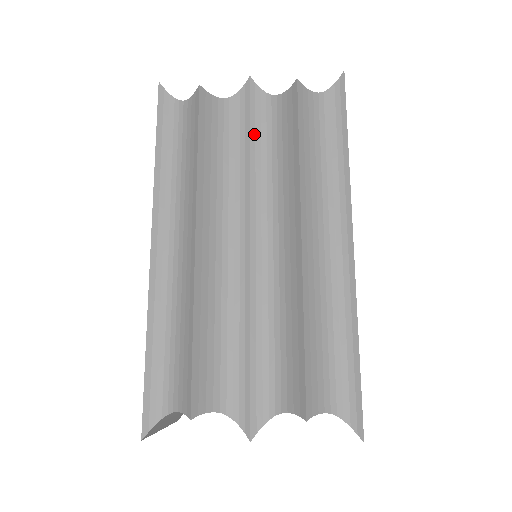
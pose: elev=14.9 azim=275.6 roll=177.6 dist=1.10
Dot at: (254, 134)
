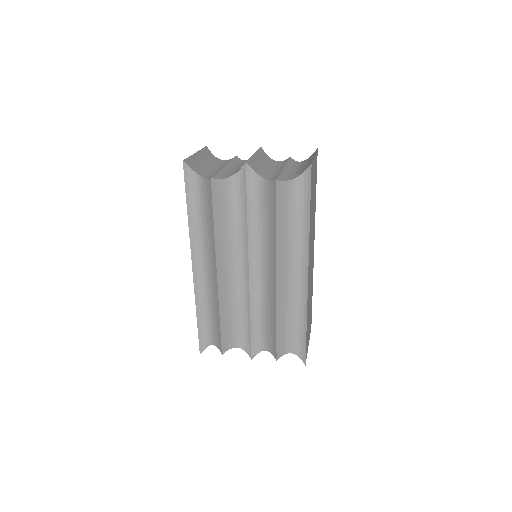
Dot at: (250, 204)
